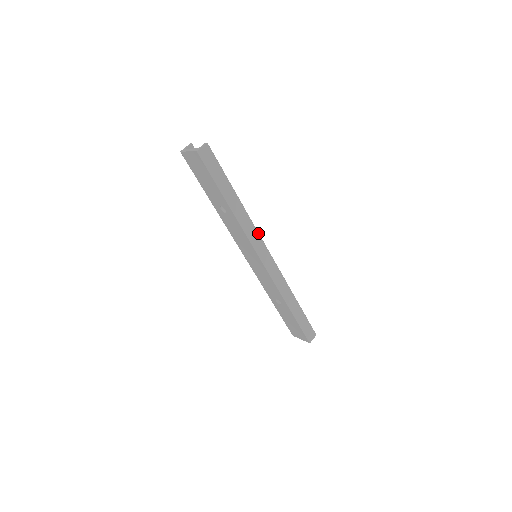
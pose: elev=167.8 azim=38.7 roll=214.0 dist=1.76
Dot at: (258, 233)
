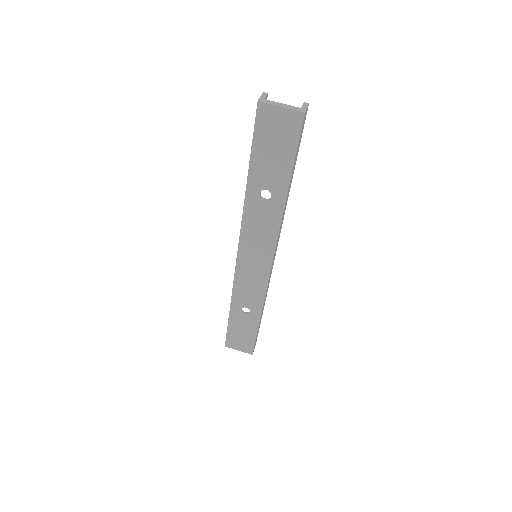
Dot at: occluded
